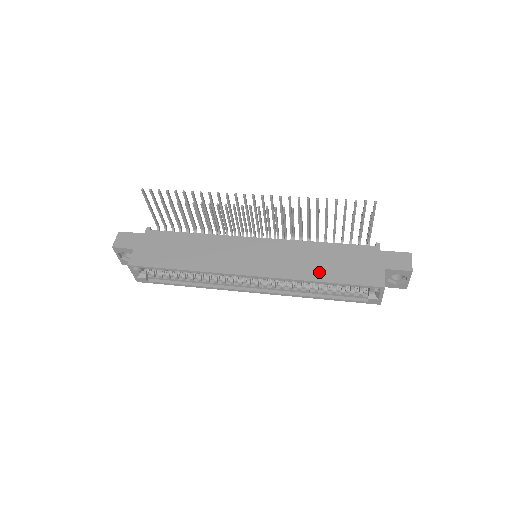
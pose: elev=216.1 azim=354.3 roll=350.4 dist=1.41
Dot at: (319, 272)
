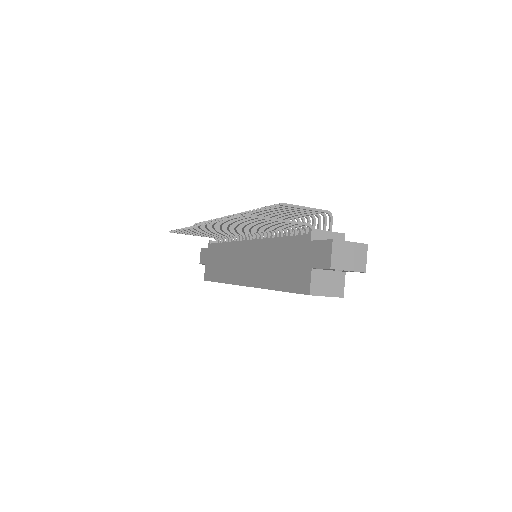
Dot at: (273, 278)
